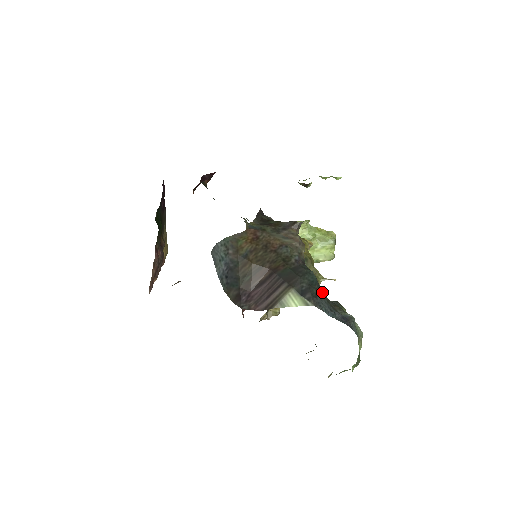
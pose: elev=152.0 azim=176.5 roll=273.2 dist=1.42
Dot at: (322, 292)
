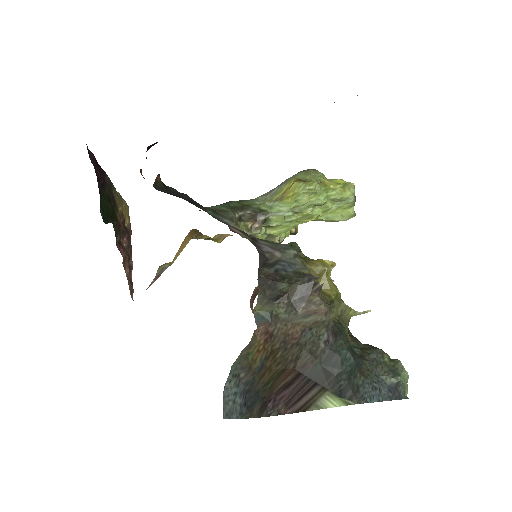
Dot at: (362, 366)
